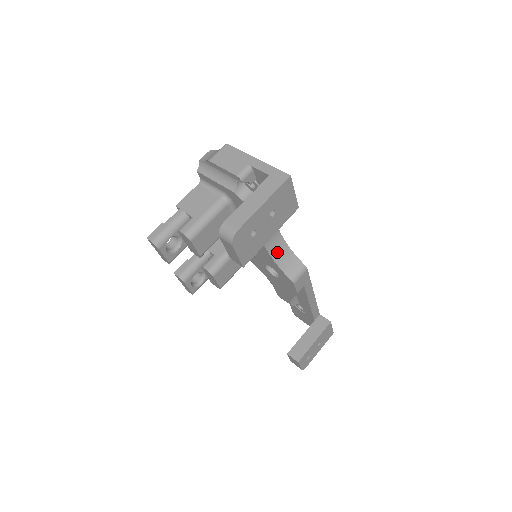
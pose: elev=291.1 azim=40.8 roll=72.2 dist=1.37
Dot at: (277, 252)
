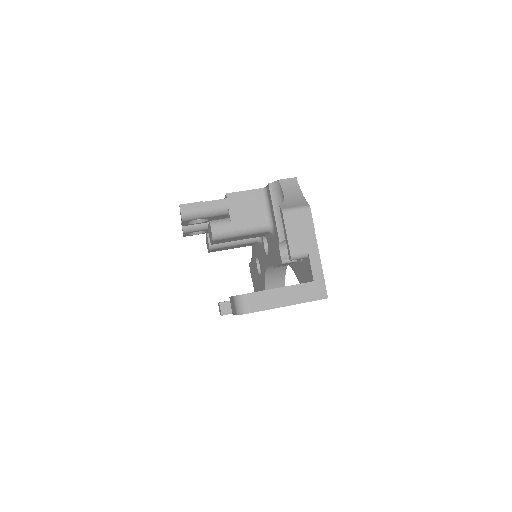
Dot at: (273, 271)
